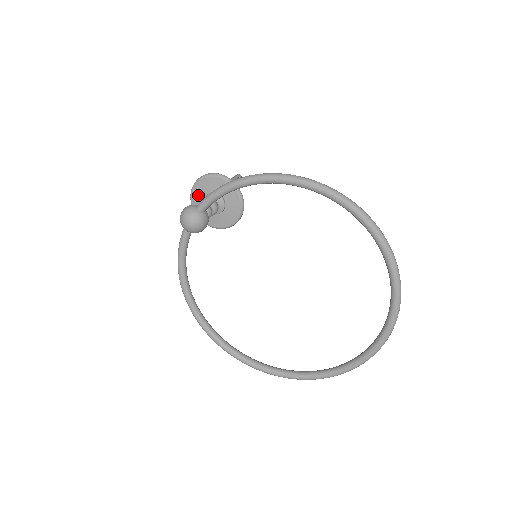
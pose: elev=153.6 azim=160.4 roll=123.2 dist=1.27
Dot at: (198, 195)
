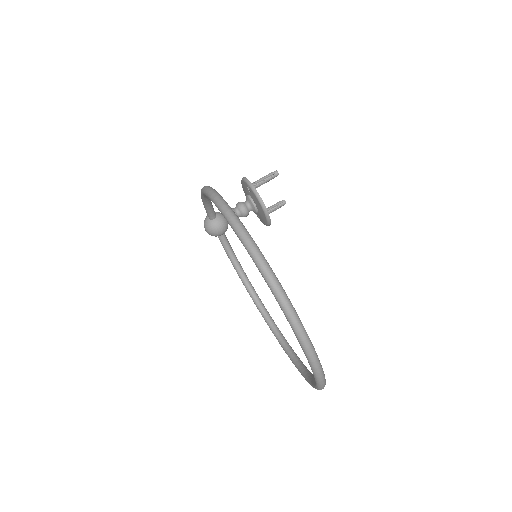
Dot at: occluded
